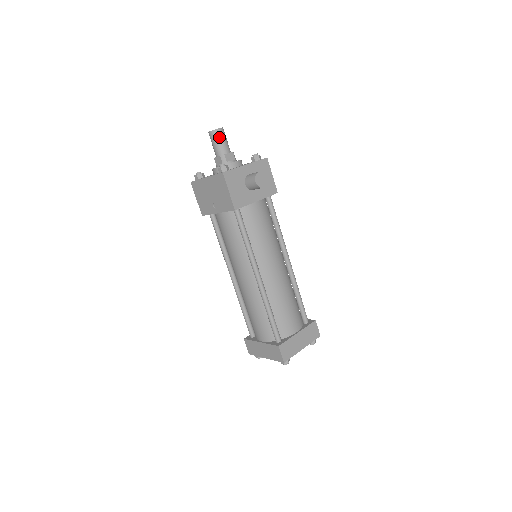
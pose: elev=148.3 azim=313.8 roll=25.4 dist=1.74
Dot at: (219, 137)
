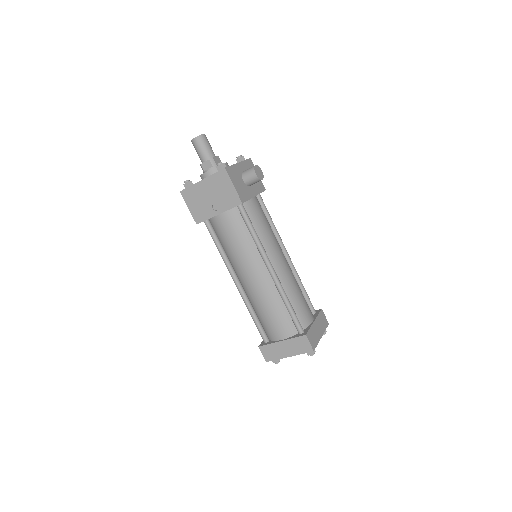
Dot at: (204, 142)
